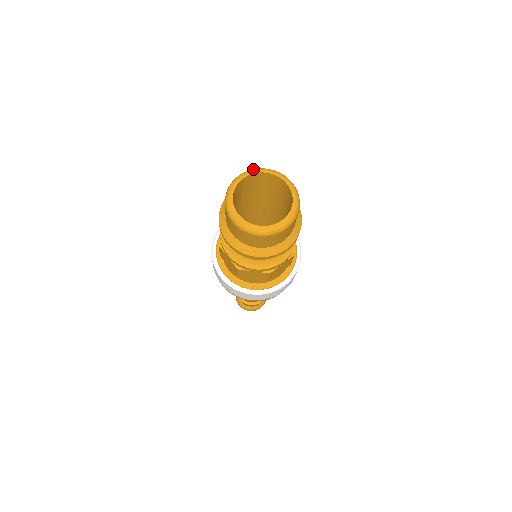
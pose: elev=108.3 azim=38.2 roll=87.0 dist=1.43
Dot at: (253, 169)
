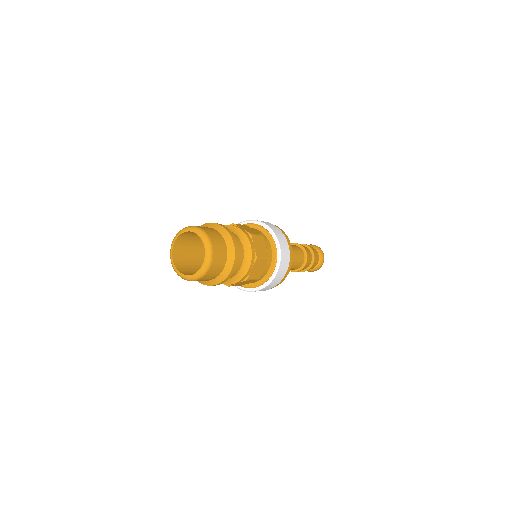
Dot at: (177, 234)
